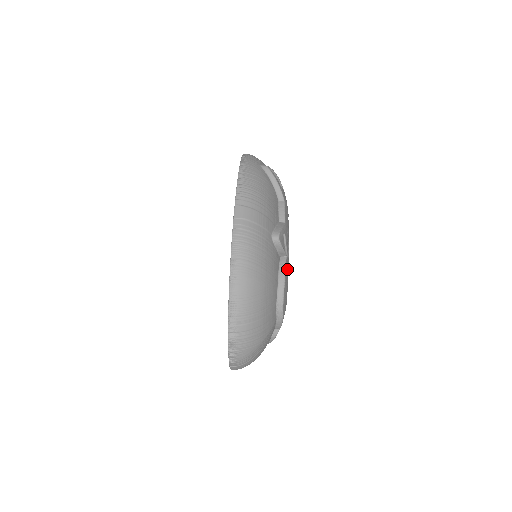
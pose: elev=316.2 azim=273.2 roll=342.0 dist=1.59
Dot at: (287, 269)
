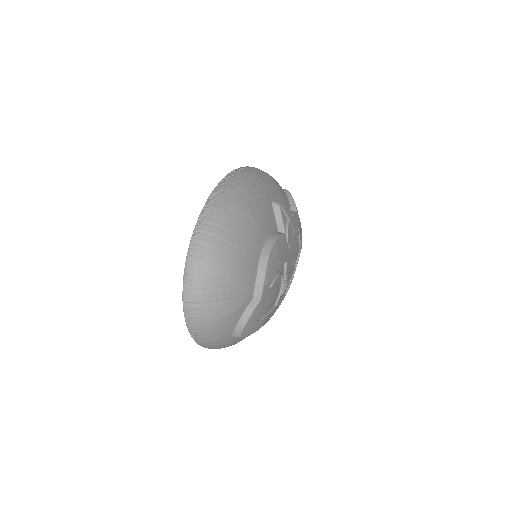
Dot at: (283, 246)
